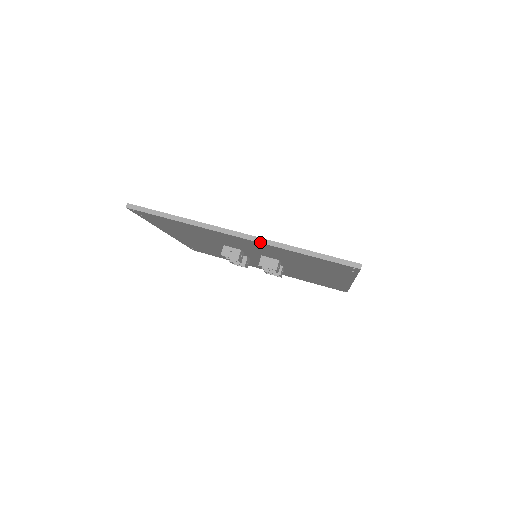
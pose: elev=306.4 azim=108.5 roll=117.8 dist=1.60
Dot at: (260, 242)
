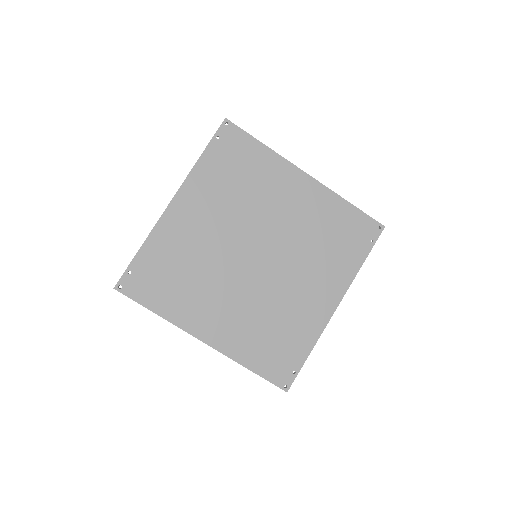
Dot at: occluded
